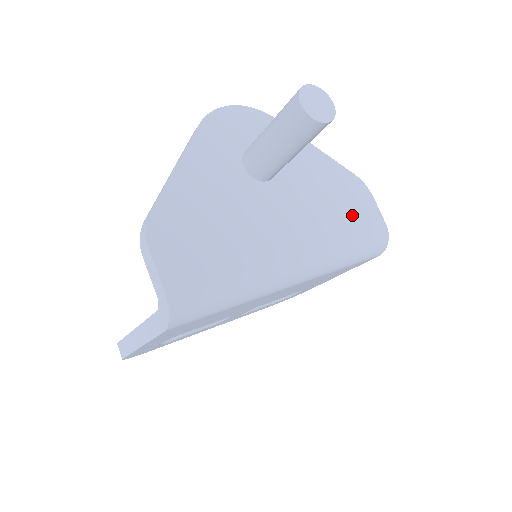
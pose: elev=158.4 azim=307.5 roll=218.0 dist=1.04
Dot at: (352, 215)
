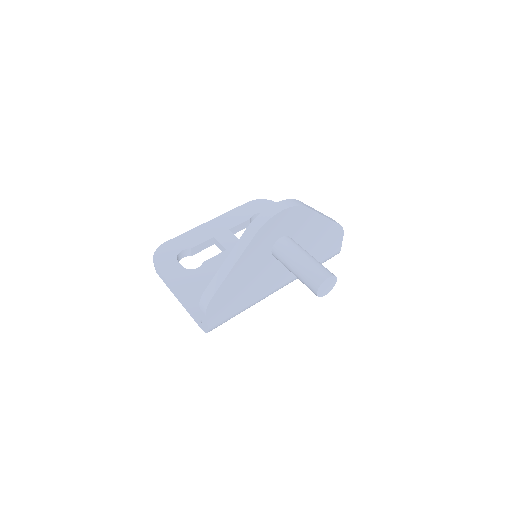
Dot at: (323, 253)
